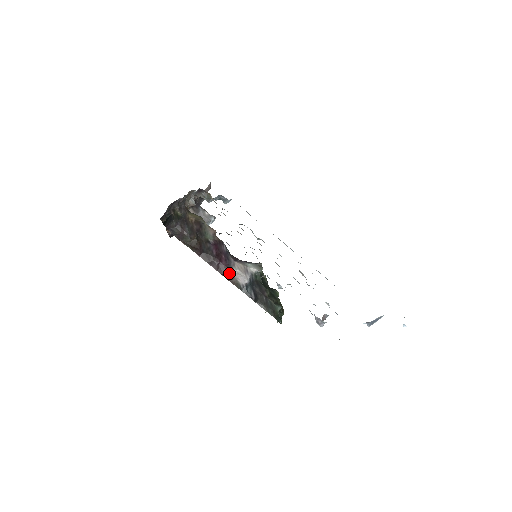
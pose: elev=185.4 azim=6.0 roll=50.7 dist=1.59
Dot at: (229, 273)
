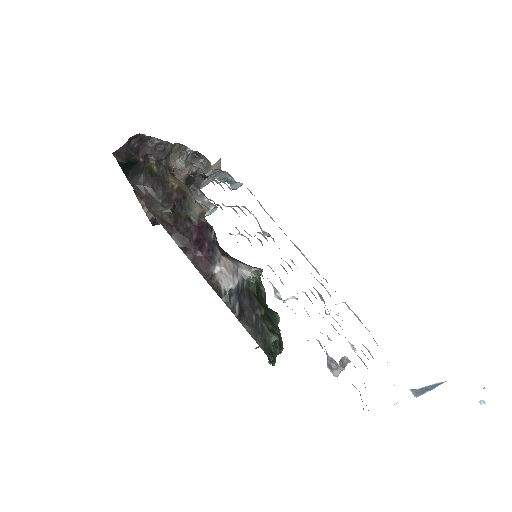
Dot at: (209, 269)
